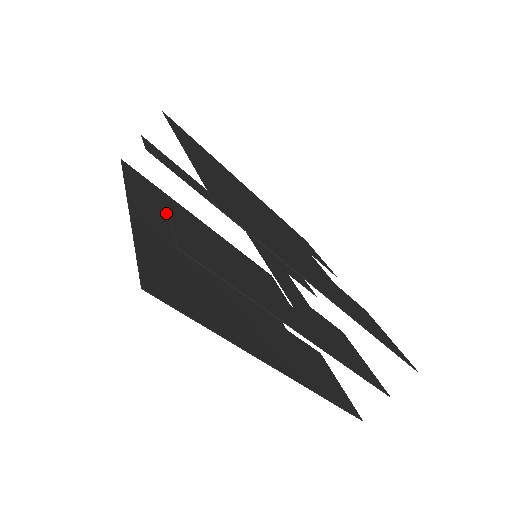
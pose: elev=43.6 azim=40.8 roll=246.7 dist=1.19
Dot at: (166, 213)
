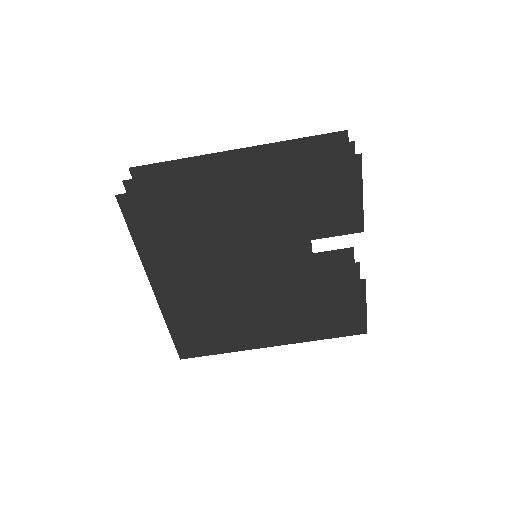
Dot at: (204, 316)
